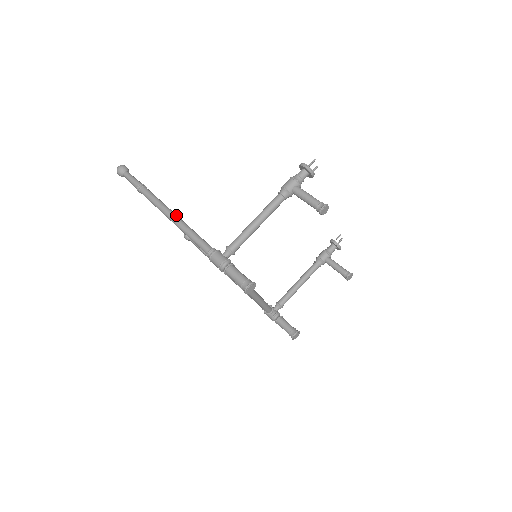
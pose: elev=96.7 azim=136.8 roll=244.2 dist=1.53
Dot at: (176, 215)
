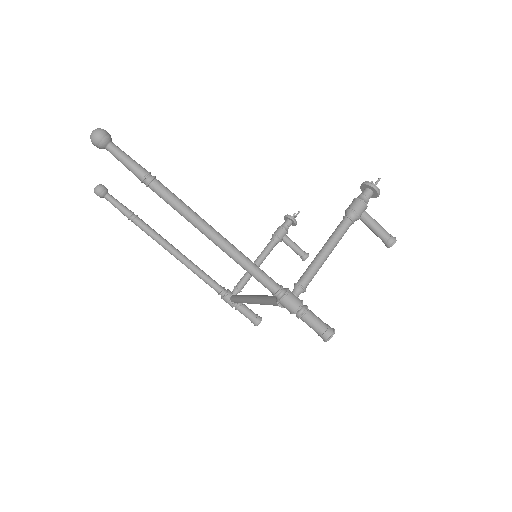
Dot at: (219, 233)
